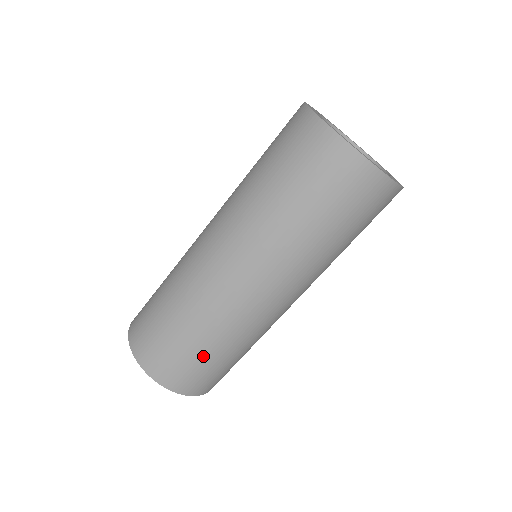
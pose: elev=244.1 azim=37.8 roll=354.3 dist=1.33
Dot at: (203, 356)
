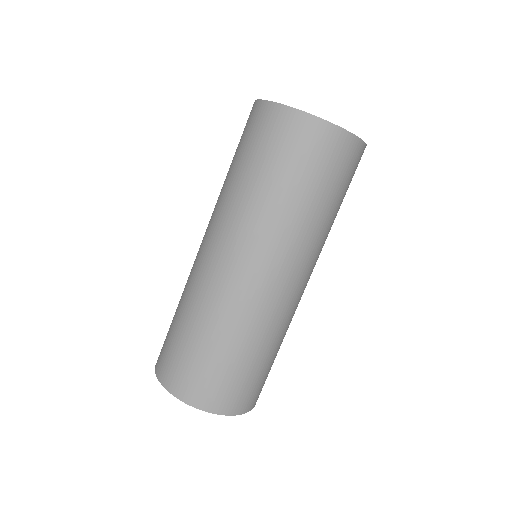
Dot at: (203, 352)
